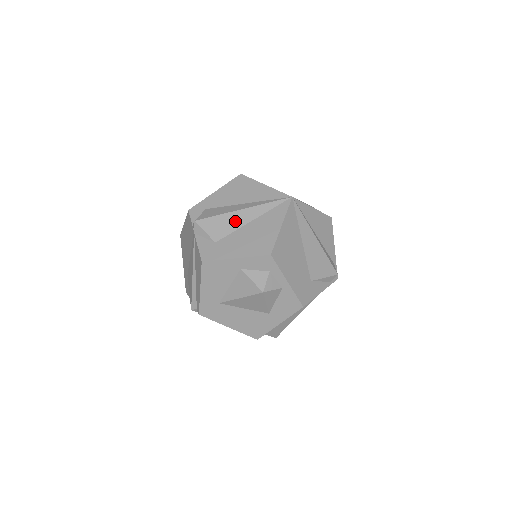
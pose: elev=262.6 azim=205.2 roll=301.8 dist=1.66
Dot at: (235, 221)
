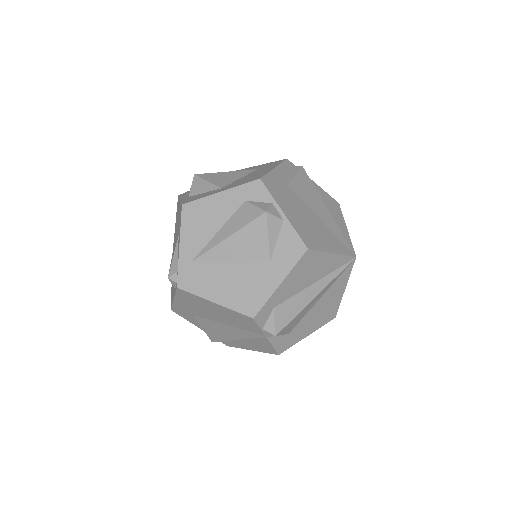
Dot at: (308, 308)
